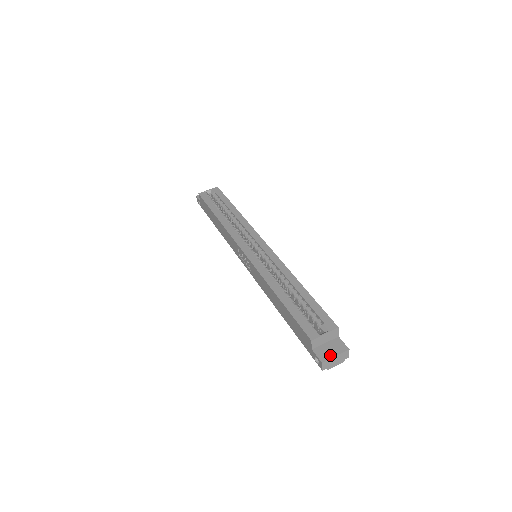
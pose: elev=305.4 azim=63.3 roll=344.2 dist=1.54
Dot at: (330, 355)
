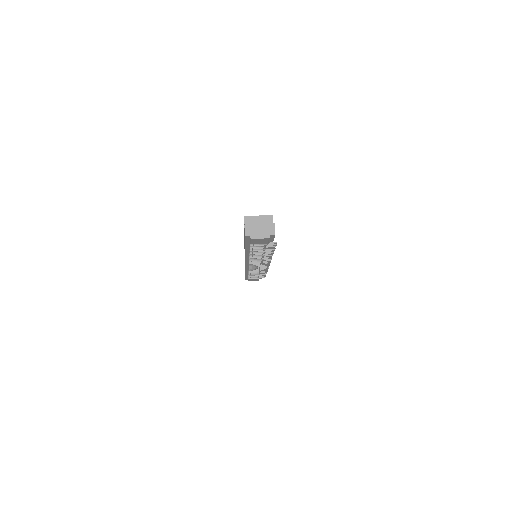
Dot at: (255, 224)
